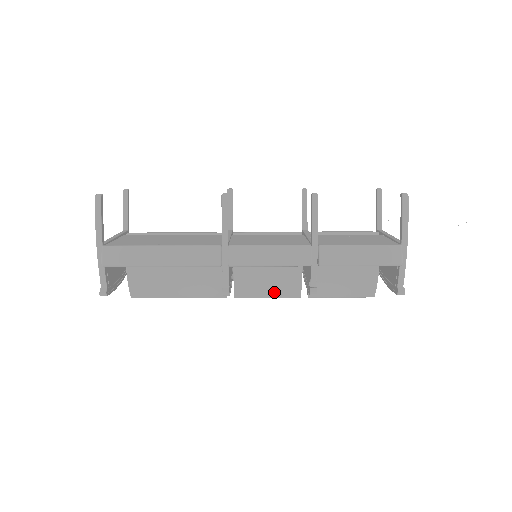
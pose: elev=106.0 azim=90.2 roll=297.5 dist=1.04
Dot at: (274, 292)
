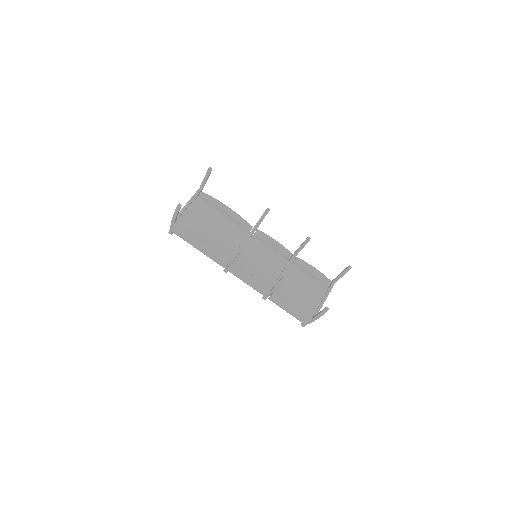
Dot at: occluded
